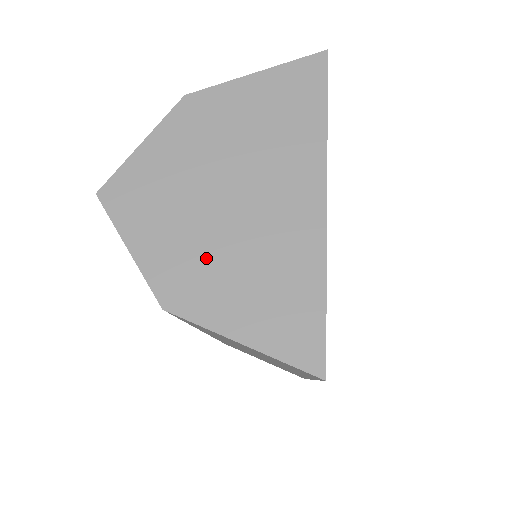
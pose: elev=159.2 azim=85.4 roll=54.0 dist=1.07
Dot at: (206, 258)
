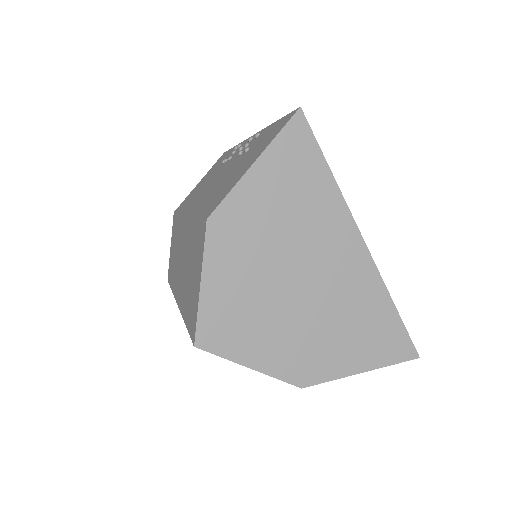
Dot at: (309, 337)
